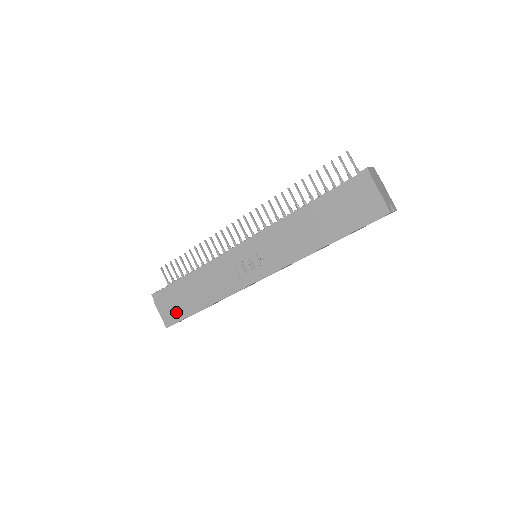
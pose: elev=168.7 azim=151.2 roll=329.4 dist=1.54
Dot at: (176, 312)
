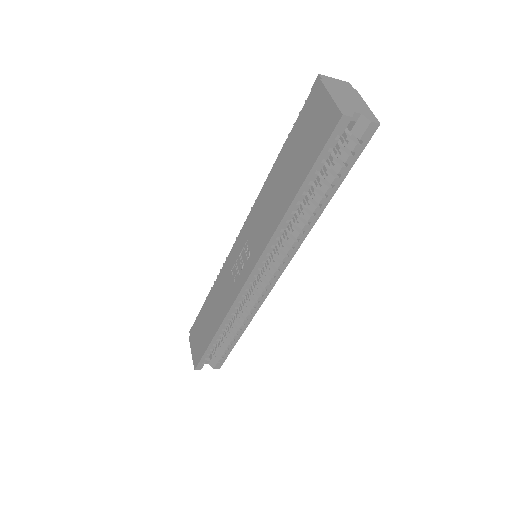
Dot at: (199, 347)
